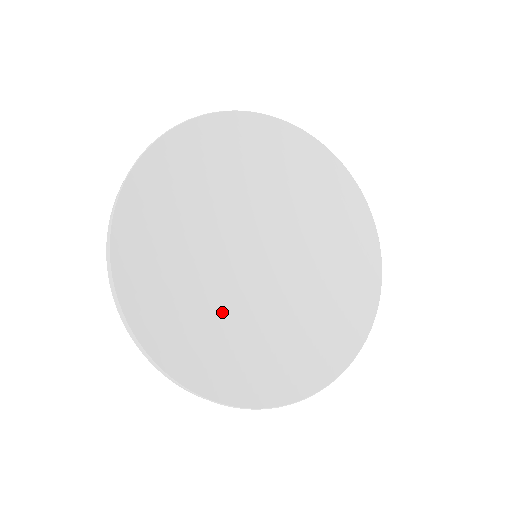
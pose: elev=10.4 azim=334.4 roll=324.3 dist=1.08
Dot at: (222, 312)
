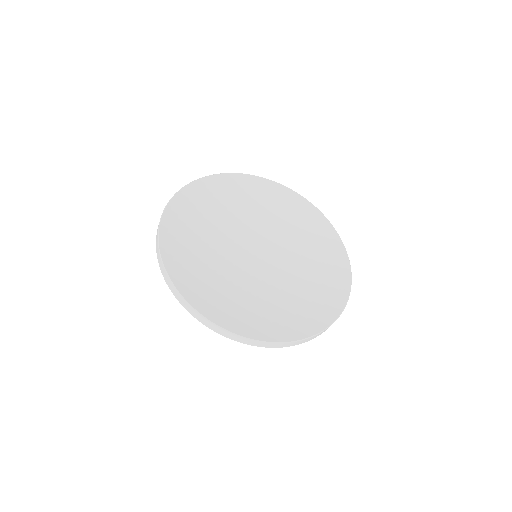
Dot at: (213, 257)
